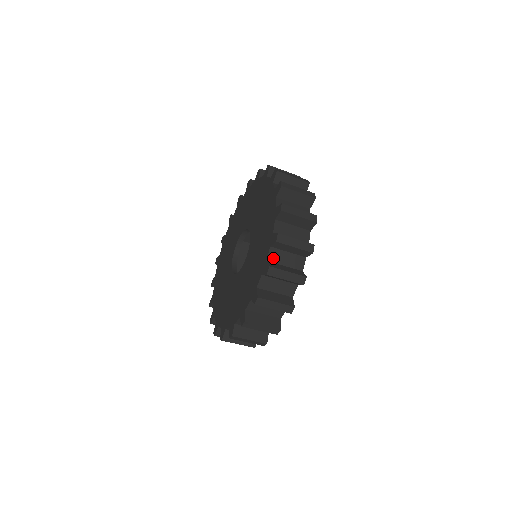
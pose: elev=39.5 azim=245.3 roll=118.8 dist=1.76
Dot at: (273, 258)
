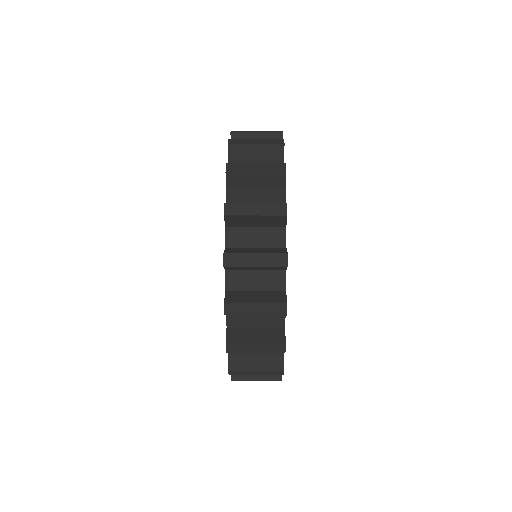
Dot at: (234, 285)
